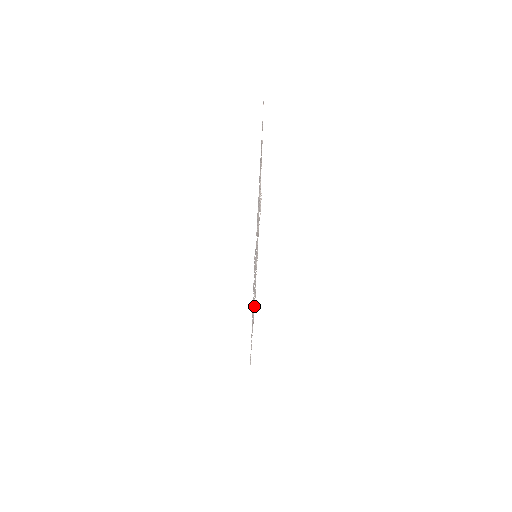
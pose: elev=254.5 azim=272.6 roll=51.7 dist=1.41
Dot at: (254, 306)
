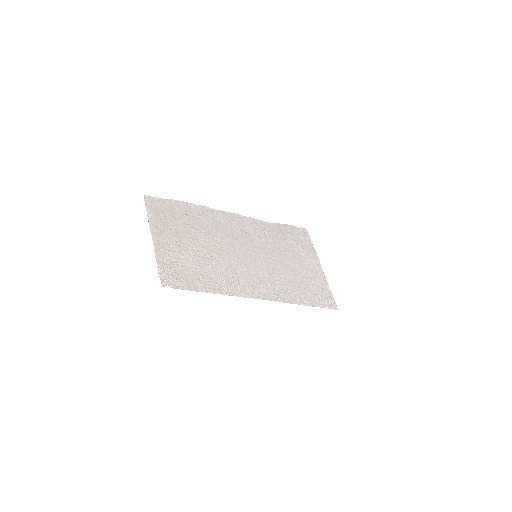
Dot at: (271, 297)
